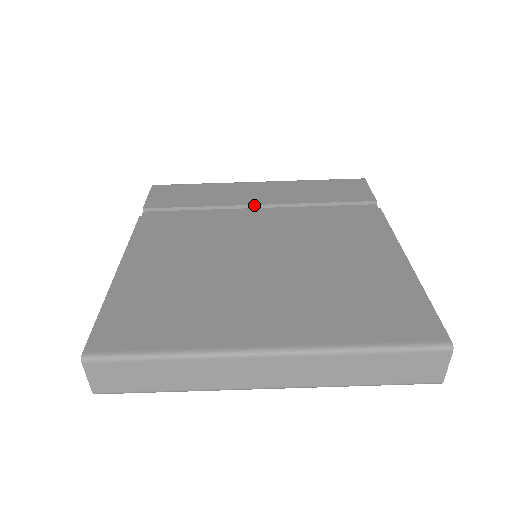
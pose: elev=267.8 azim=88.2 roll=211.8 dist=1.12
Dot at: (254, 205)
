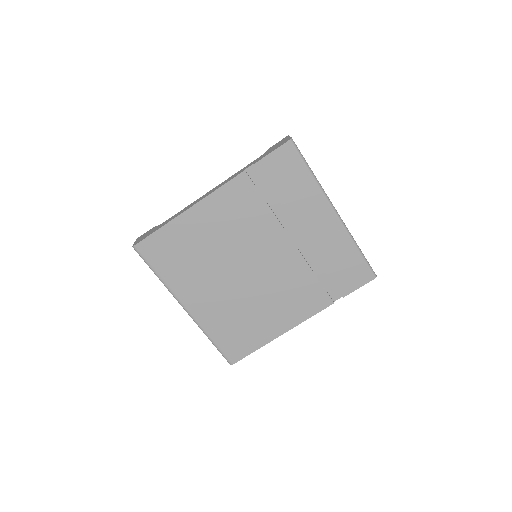
Dot at: (299, 232)
